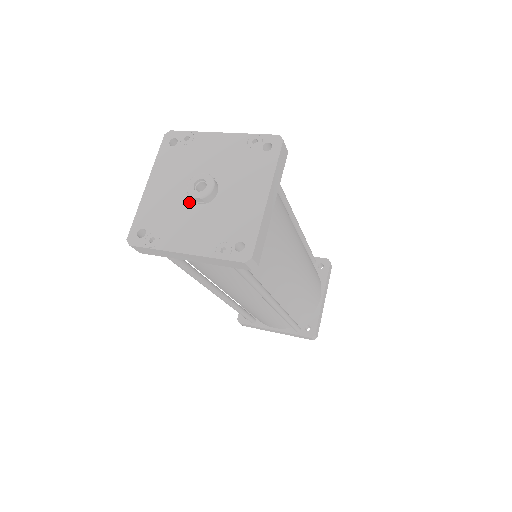
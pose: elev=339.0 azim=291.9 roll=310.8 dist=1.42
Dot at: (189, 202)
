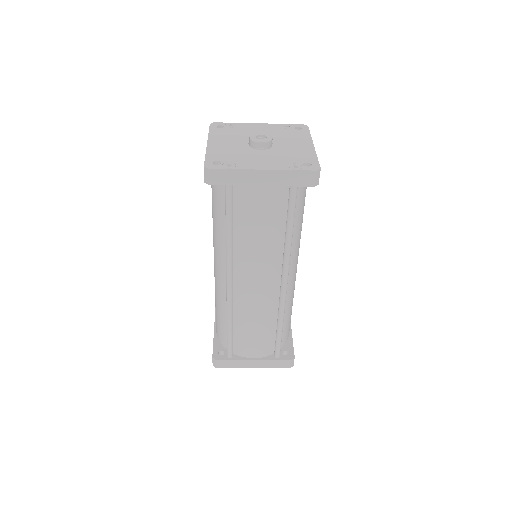
Dot at: (251, 149)
